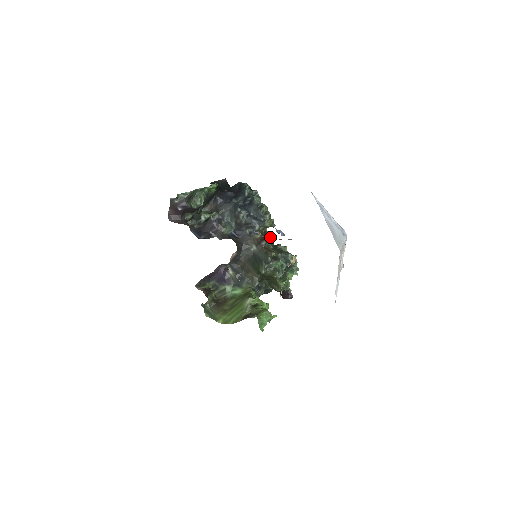
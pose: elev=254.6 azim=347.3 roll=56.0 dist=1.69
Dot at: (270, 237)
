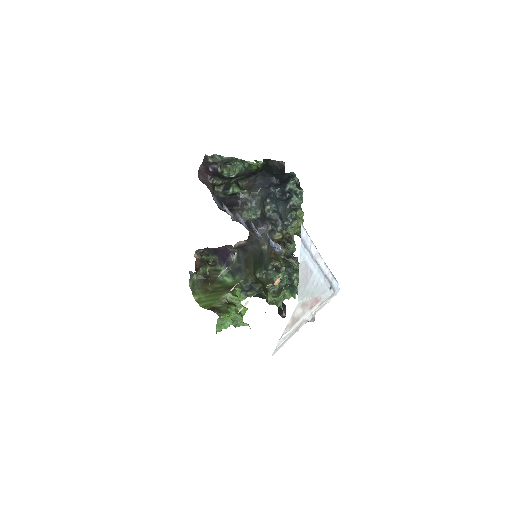
Dot at: (291, 245)
